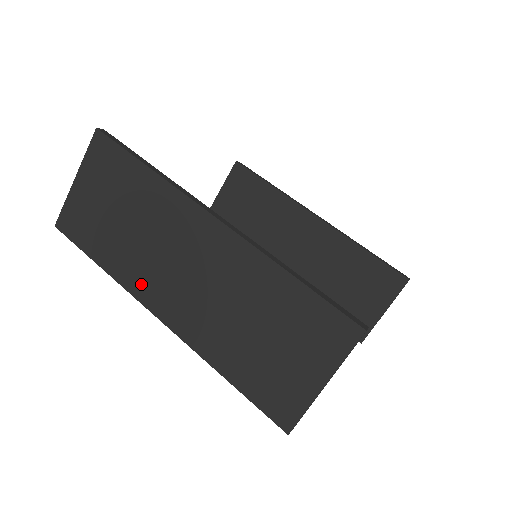
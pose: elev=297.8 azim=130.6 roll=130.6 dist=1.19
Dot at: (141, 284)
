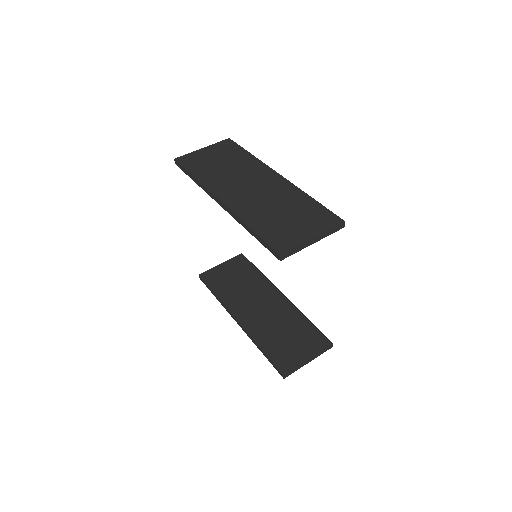
Dot at: (218, 187)
